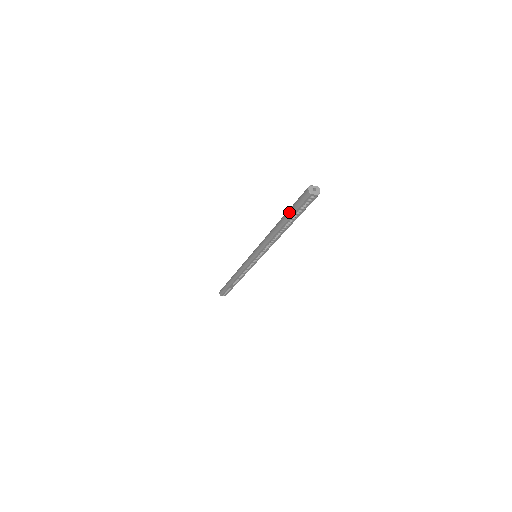
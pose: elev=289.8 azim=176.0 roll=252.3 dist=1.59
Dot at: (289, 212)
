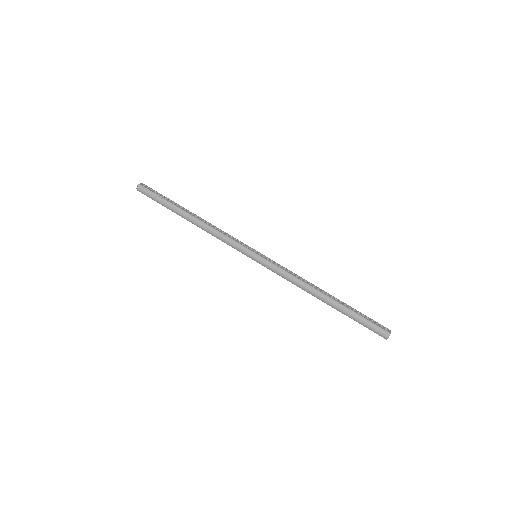
Dot at: (351, 315)
